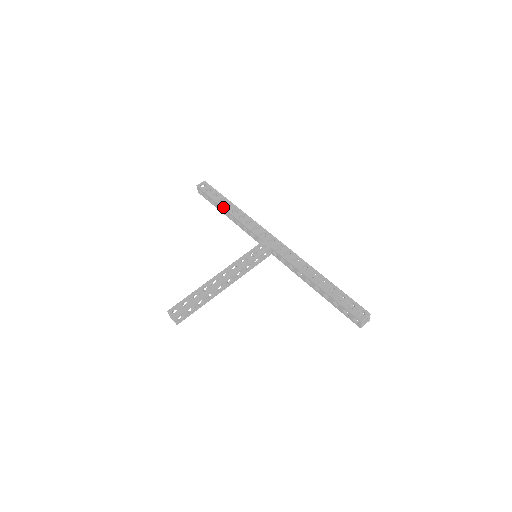
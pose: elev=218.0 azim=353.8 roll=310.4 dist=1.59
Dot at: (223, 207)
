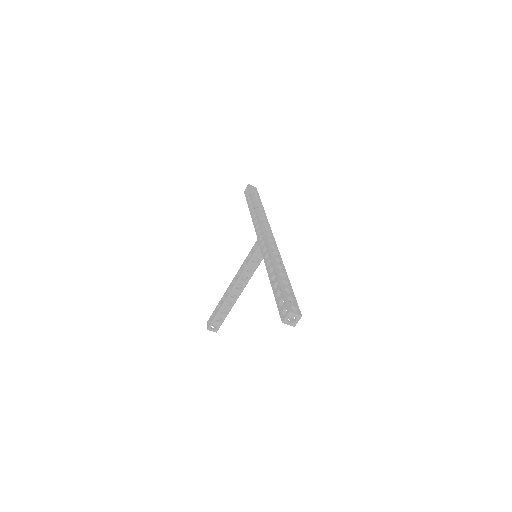
Dot at: (249, 210)
